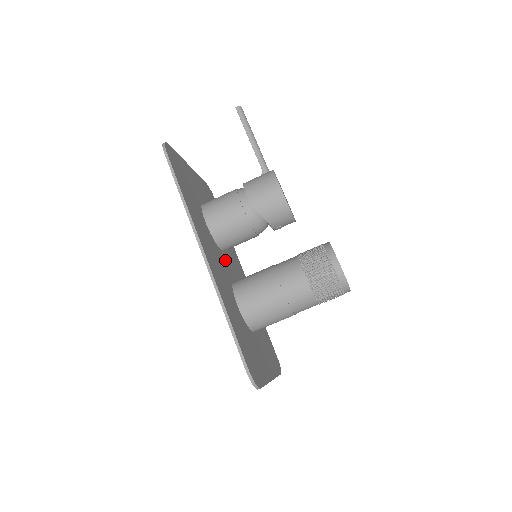
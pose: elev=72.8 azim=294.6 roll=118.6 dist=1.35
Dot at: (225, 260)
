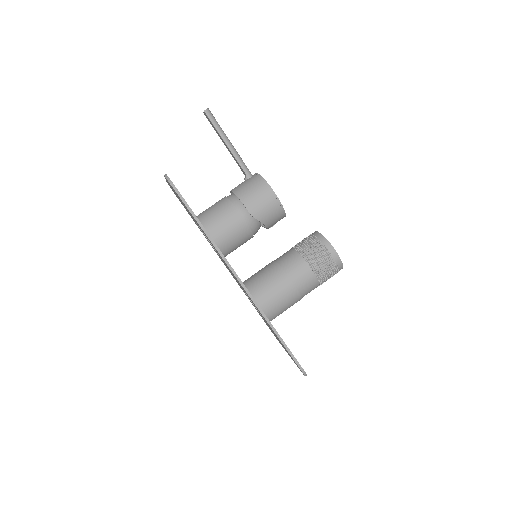
Dot at: occluded
